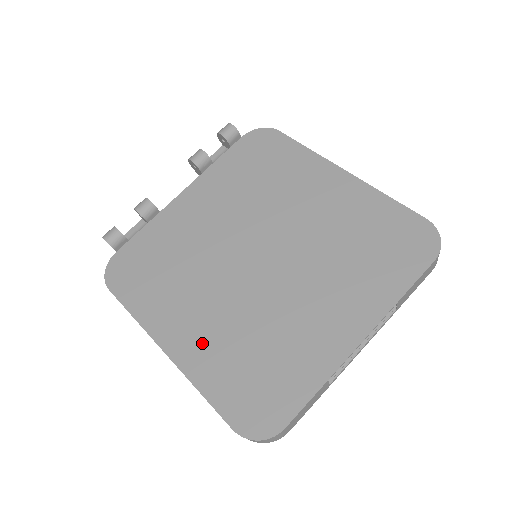
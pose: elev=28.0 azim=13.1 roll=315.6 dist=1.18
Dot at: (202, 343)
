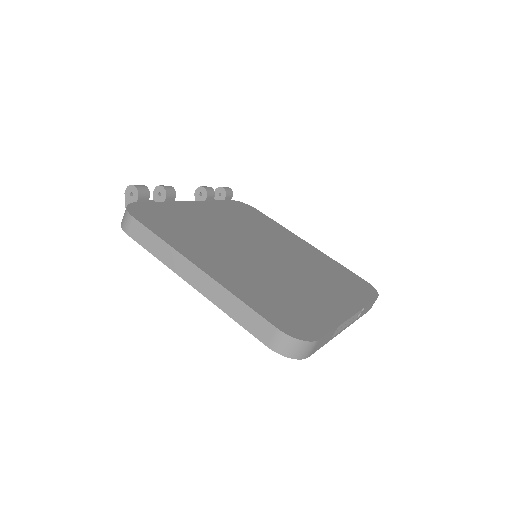
Dot at: (234, 275)
